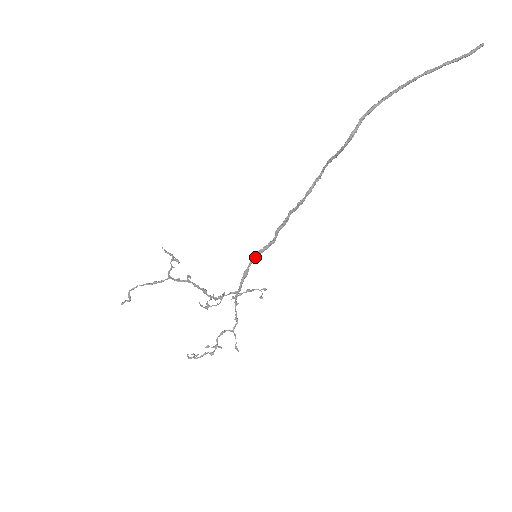
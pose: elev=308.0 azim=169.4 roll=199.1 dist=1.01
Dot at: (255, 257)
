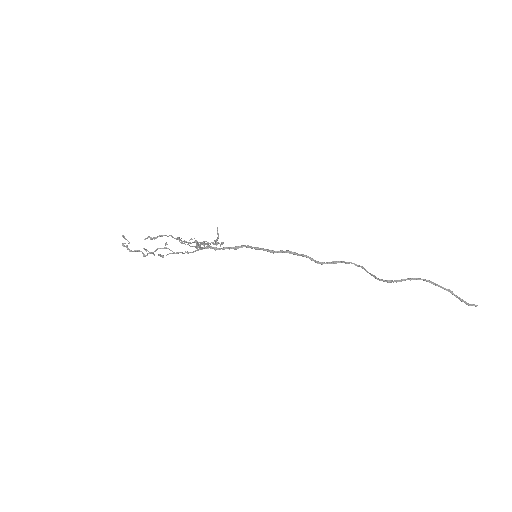
Dot at: (251, 248)
